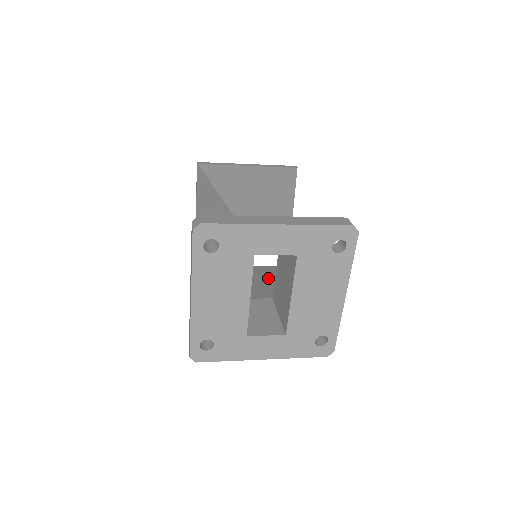
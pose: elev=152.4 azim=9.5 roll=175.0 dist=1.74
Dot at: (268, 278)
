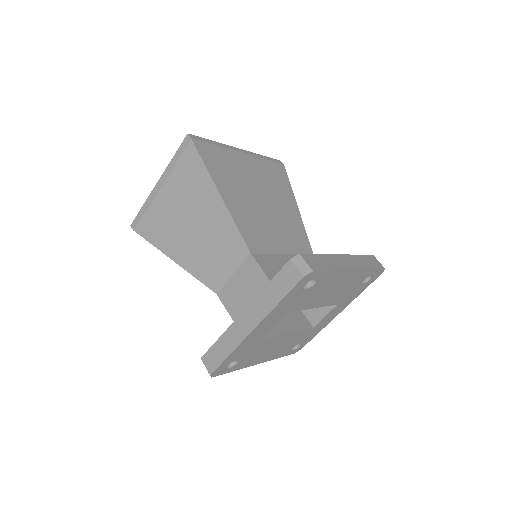
Dot at: occluded
